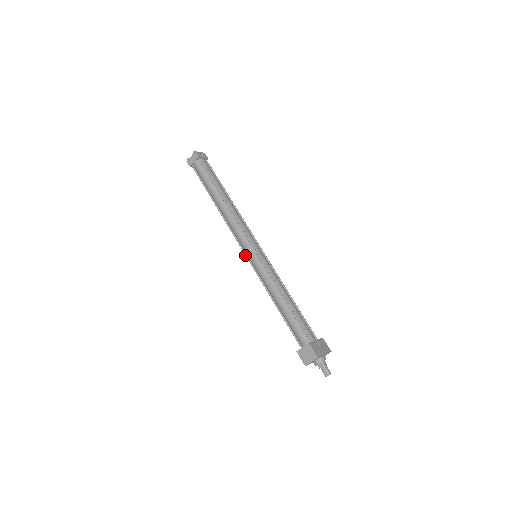
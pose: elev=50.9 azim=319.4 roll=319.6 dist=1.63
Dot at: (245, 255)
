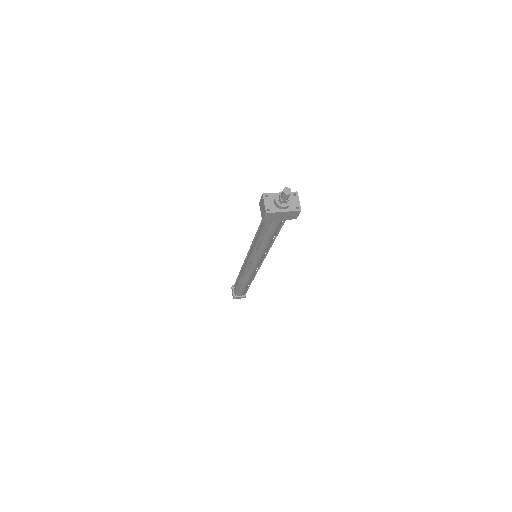
Dot at: (249, 265)
